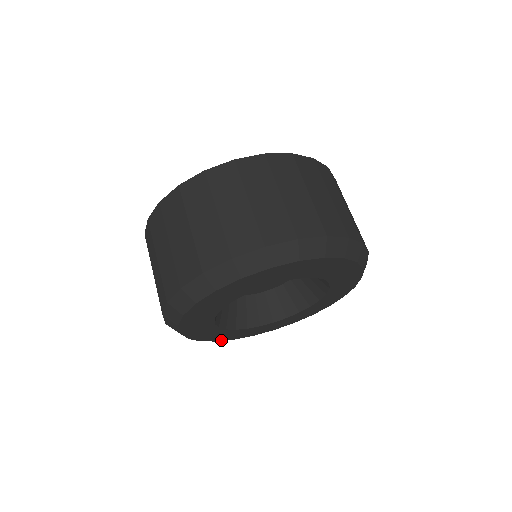
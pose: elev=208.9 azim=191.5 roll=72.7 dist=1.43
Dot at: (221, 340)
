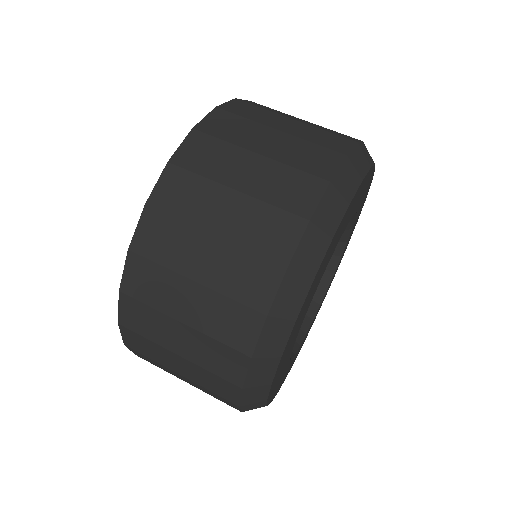
Dot at: (289, 371)
